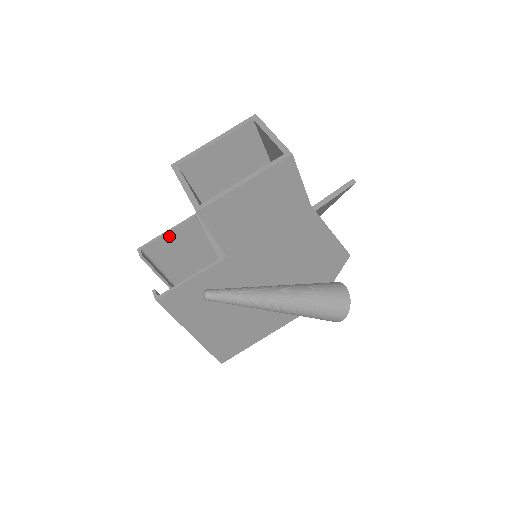
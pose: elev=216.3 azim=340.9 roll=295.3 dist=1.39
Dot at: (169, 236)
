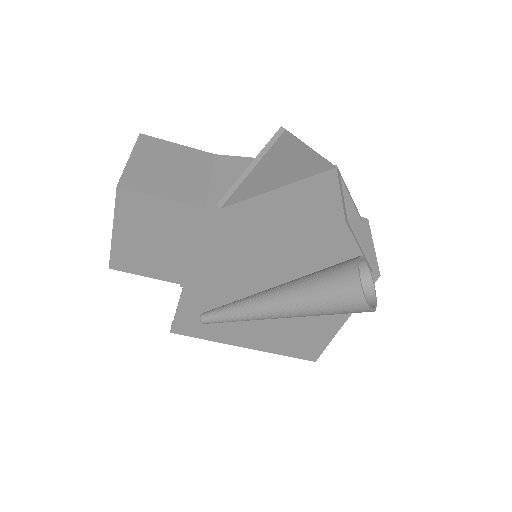
Dot at: occluded
